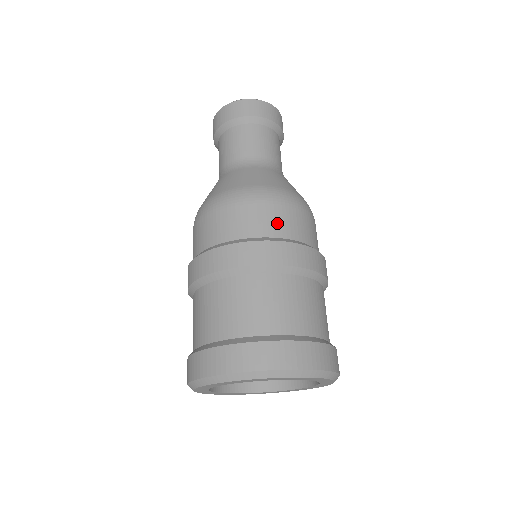
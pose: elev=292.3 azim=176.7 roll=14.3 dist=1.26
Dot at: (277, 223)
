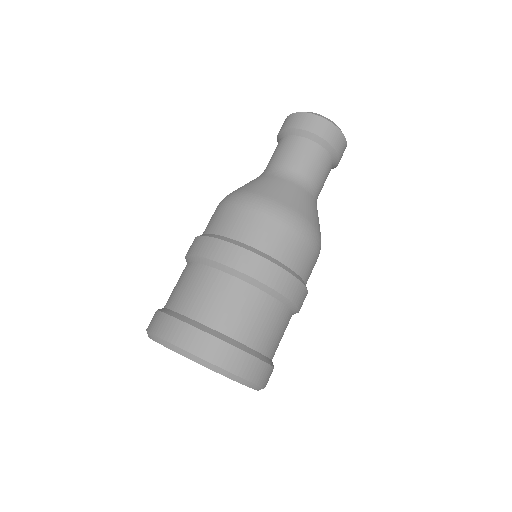
Dot at: (250, 230)
